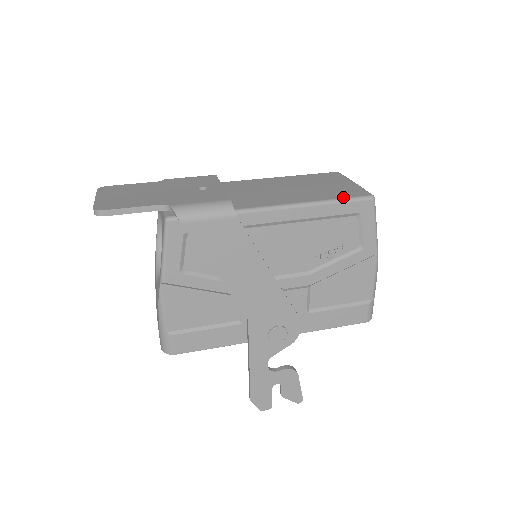
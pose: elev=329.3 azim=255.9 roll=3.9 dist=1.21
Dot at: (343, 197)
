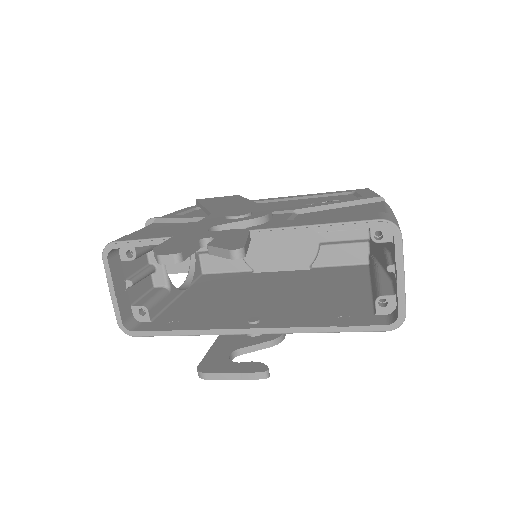
Dot at: occluded
